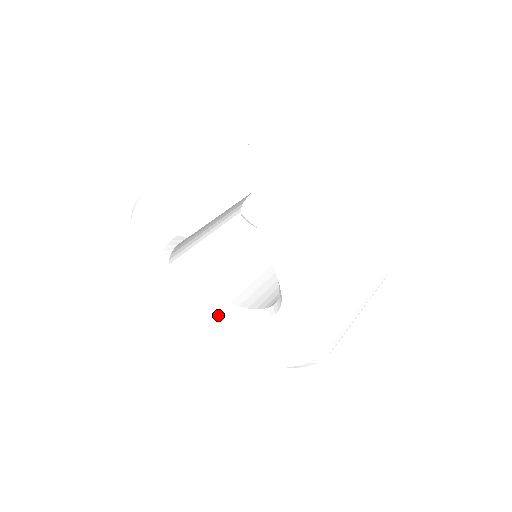
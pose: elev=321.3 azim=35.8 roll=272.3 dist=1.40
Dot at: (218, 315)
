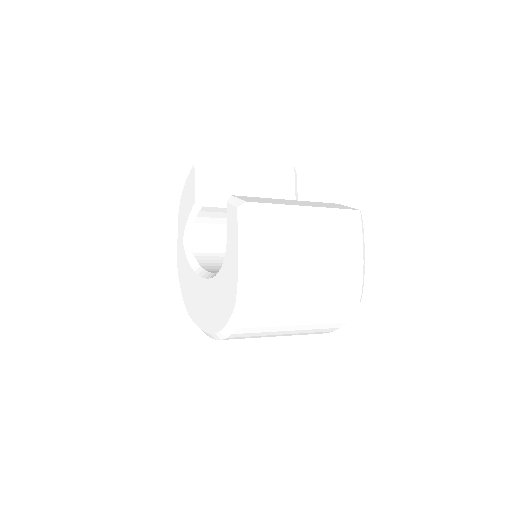
Dot at: (197, 281)
